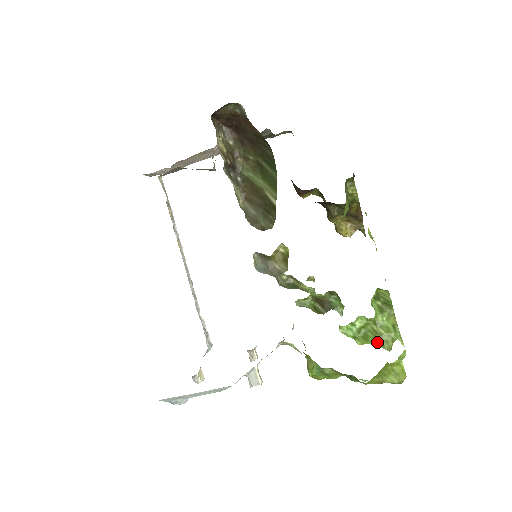
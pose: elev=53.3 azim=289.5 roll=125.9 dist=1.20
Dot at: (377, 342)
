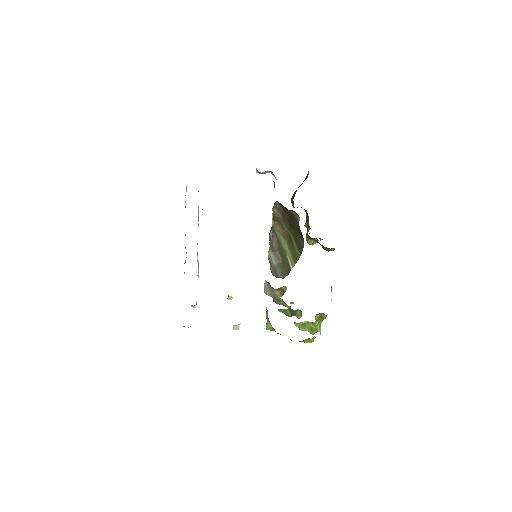
Dot at: (309, 331)
